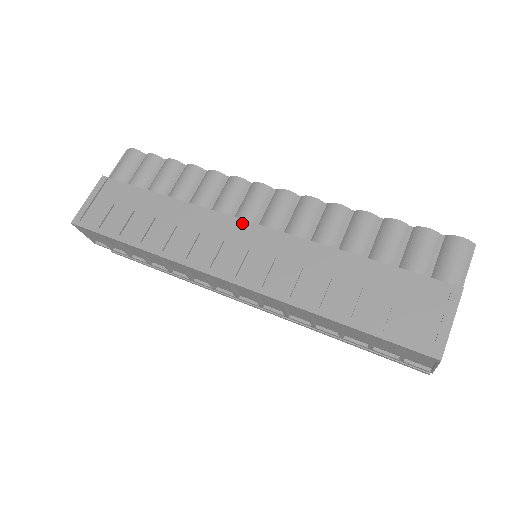
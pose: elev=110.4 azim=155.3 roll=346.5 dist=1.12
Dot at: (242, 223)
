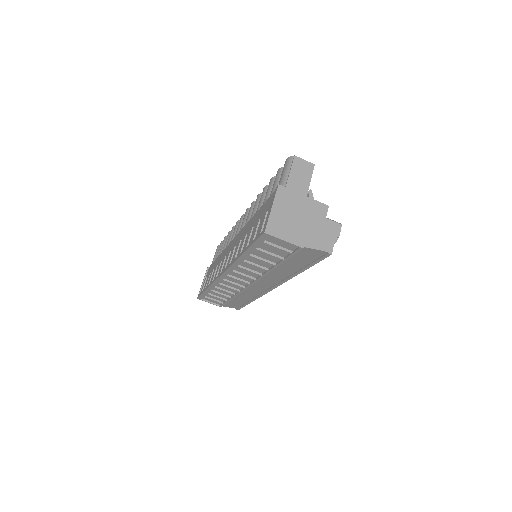
Dot at: (232, 242)
